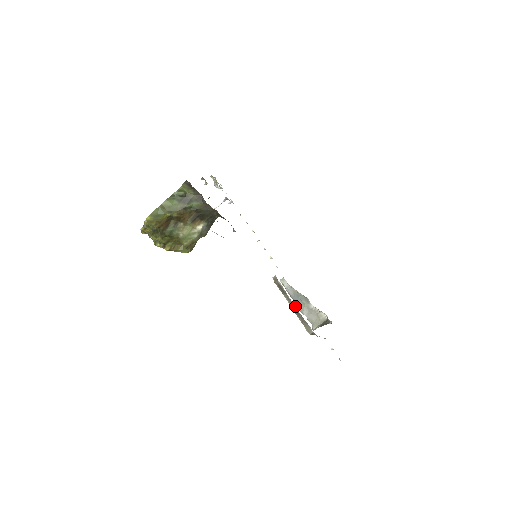
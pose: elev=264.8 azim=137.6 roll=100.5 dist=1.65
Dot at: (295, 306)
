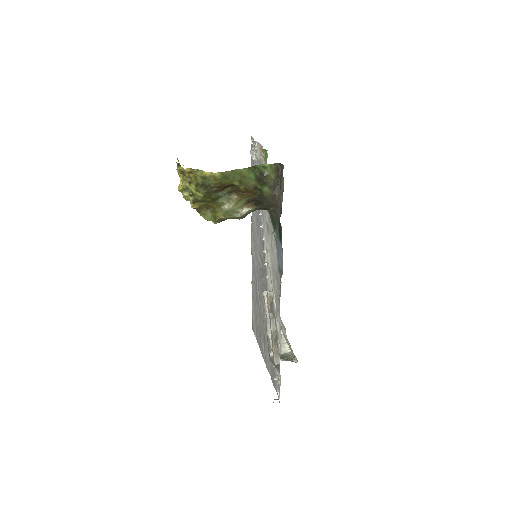
Dot at: (276, 332)
